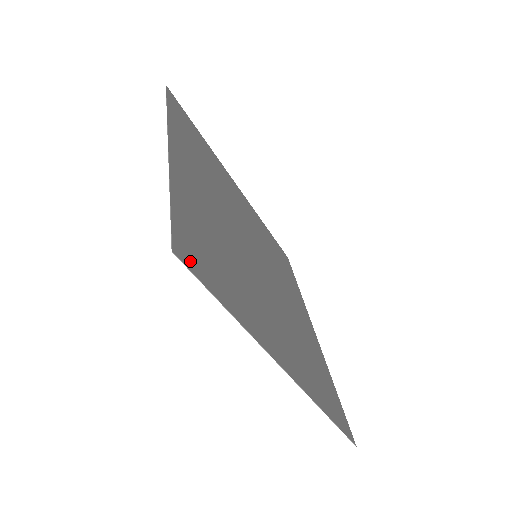
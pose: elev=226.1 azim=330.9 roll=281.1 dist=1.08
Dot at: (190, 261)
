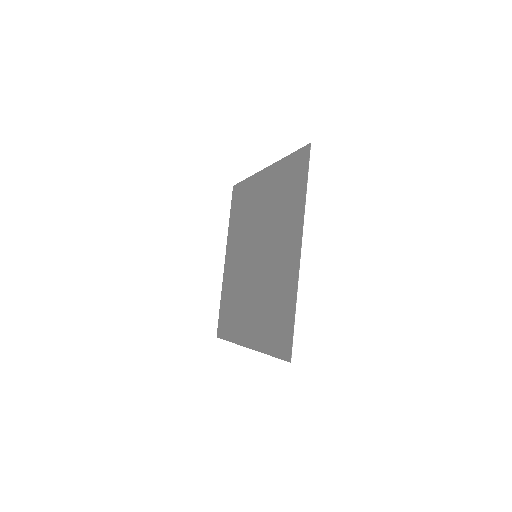
Dot at: (306, 158)
